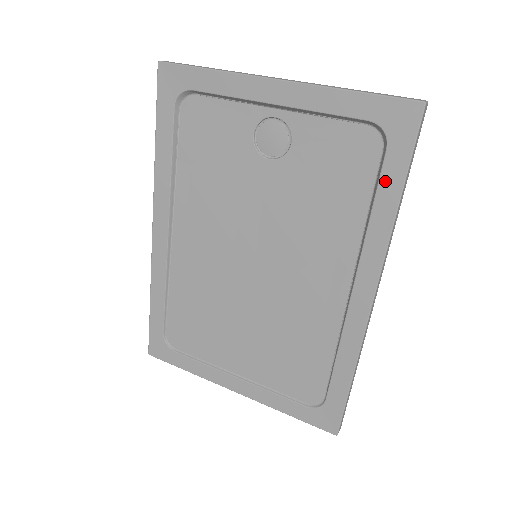
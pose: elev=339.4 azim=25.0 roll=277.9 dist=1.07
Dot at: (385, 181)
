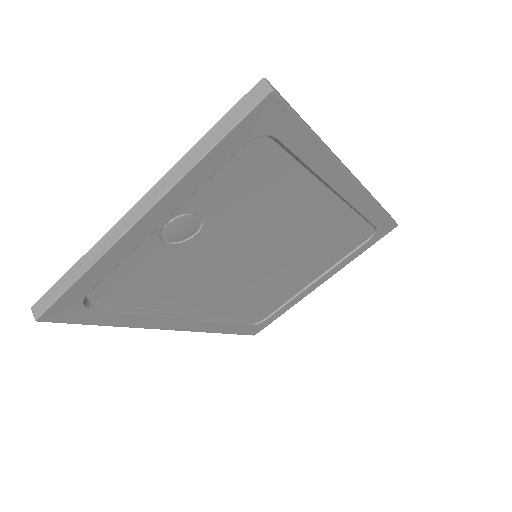
Dot at: (298, 148)
